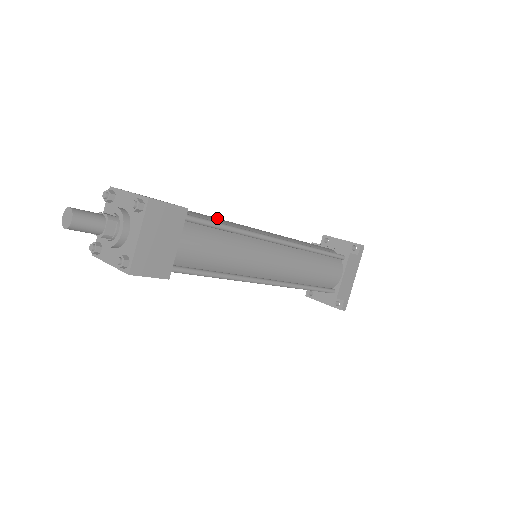
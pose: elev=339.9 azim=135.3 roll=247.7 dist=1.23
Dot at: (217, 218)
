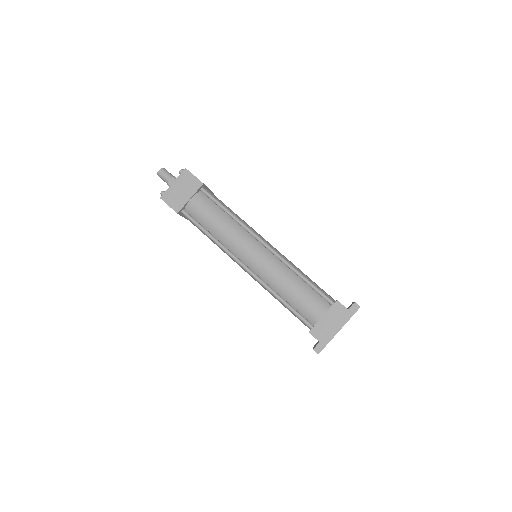
Dot at: occluded
